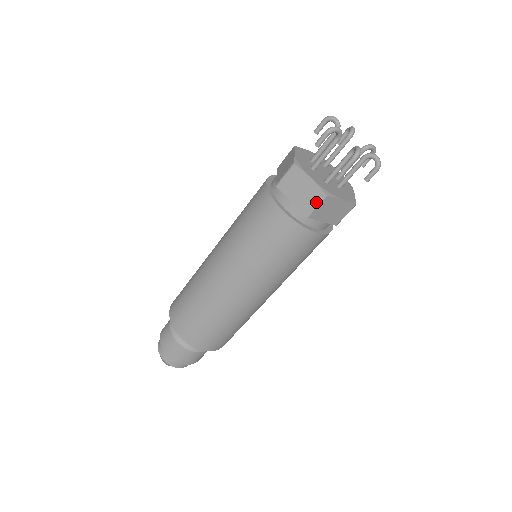
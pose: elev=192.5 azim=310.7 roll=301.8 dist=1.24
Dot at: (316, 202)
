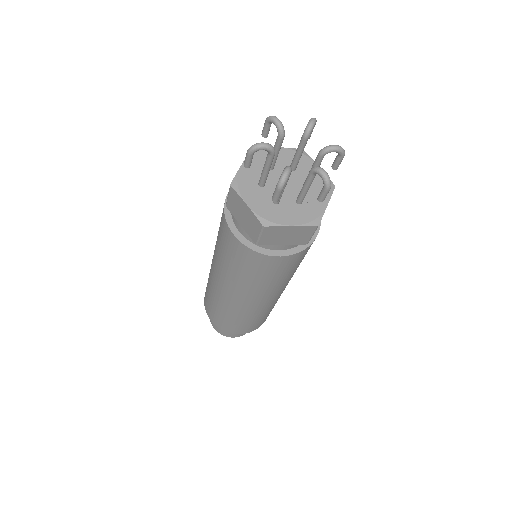
Dot at: (258, 231)
